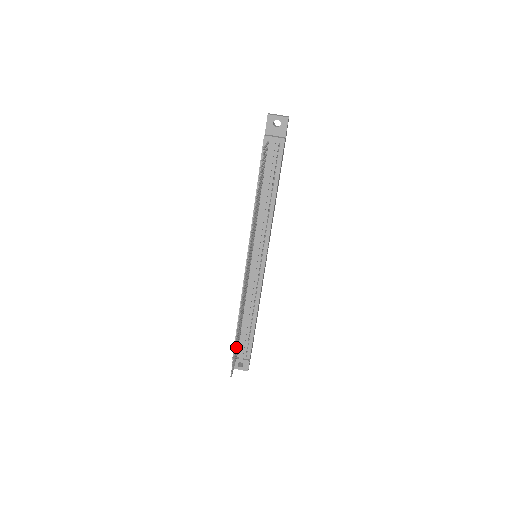
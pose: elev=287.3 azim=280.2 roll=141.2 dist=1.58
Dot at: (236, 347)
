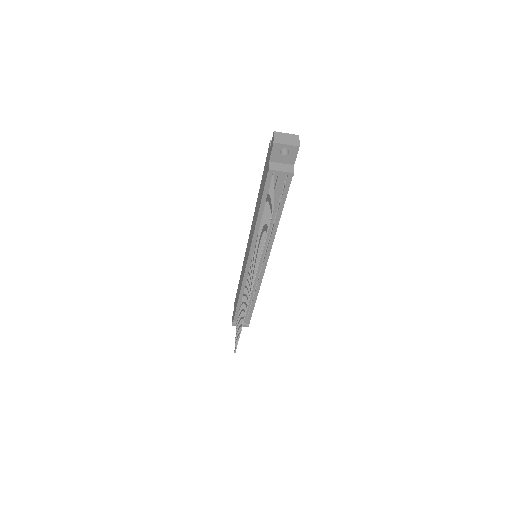
Dot at: (238, 331)
